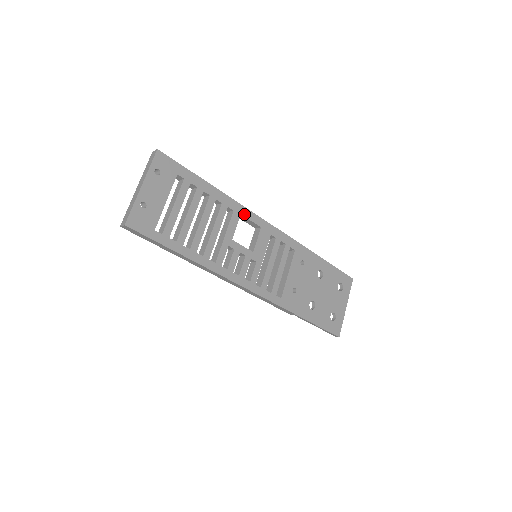
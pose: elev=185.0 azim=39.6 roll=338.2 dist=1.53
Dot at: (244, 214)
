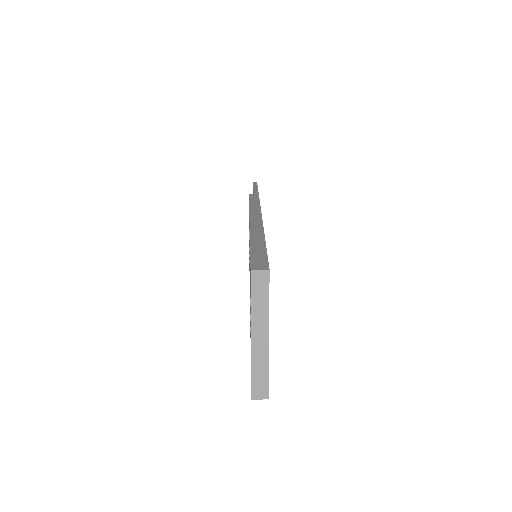
Dot at: occluded
